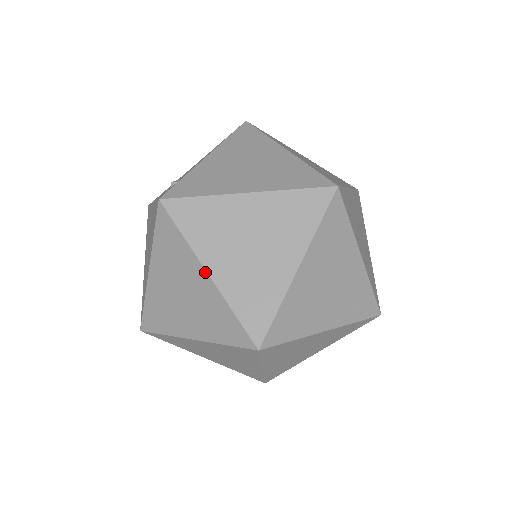
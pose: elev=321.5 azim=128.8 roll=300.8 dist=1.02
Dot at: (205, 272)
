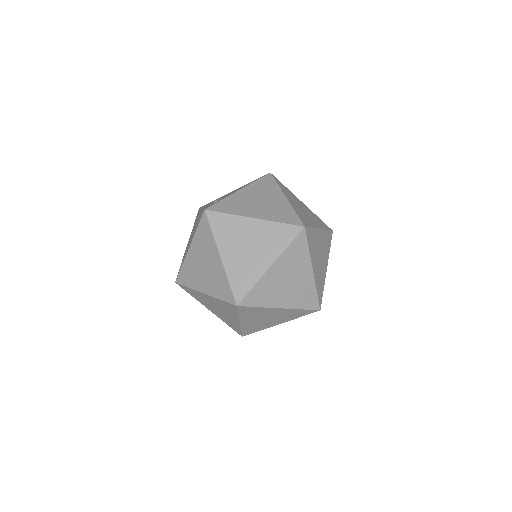
Dot at: (219, 256)
